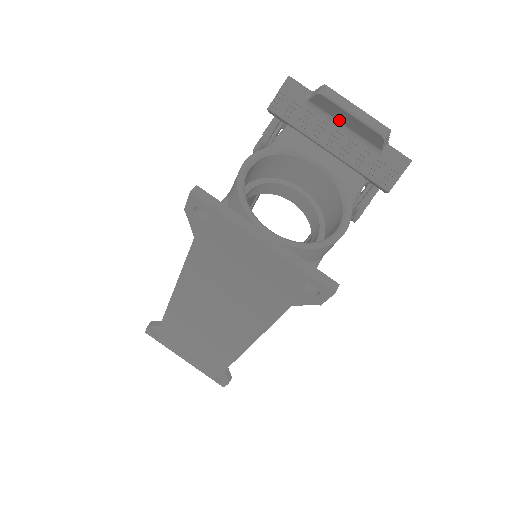
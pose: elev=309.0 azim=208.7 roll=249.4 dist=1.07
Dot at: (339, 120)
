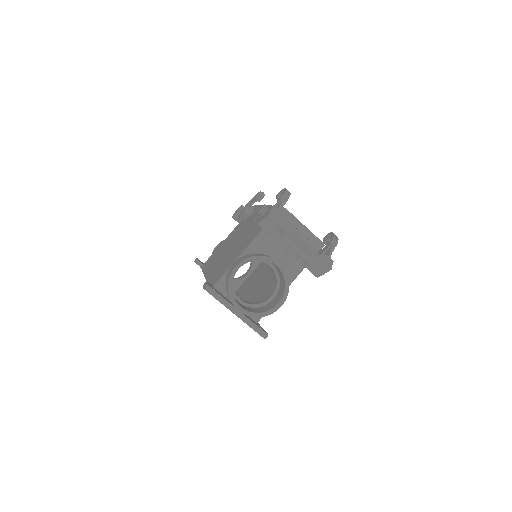
Dot at: occluded
